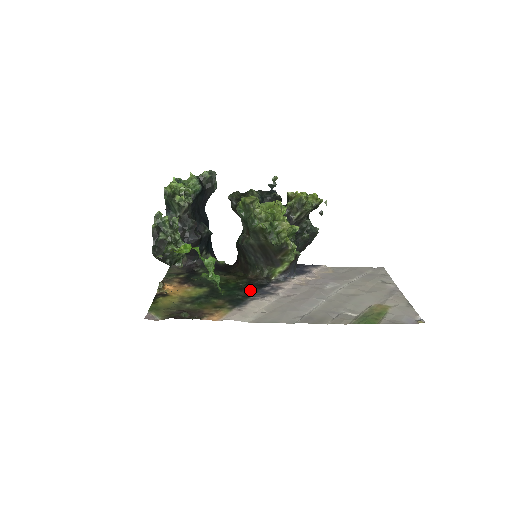
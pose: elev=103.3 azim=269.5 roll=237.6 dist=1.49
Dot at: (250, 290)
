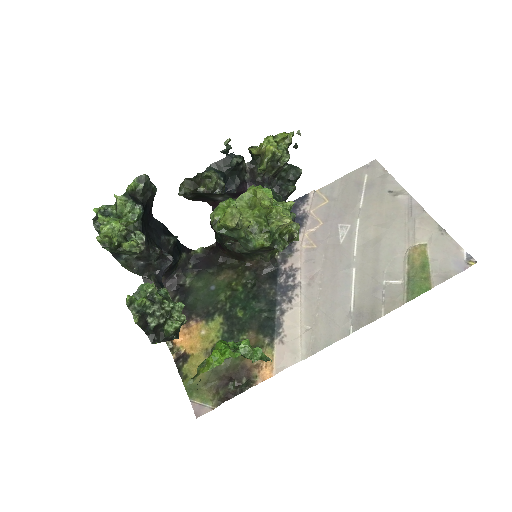
Dot at: (267, 293)
